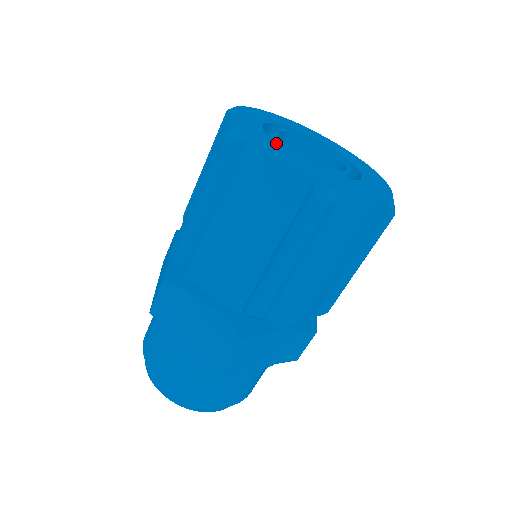
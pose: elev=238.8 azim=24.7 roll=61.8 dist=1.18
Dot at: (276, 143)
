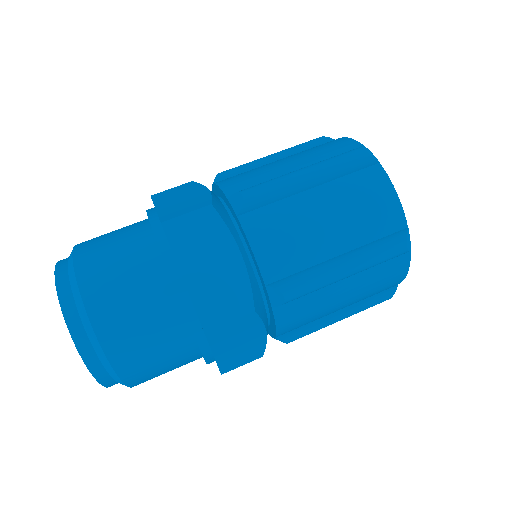
Dot at: occluded
